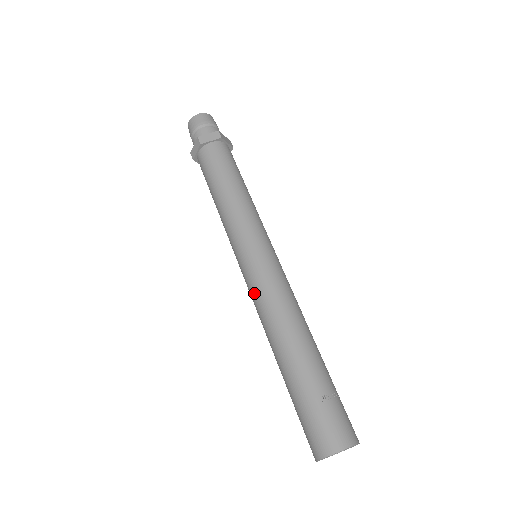
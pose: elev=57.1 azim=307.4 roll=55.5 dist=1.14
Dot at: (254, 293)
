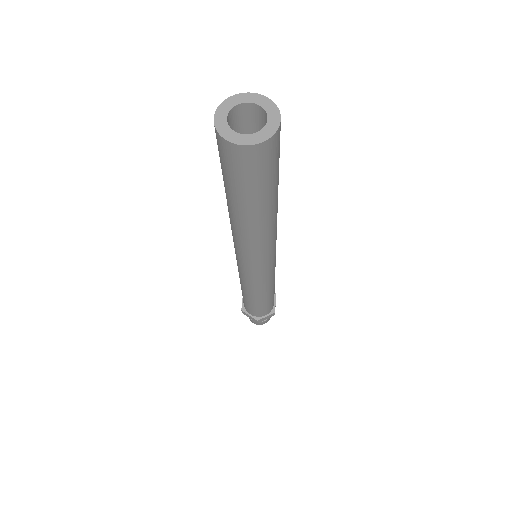
Dot at: occluded
